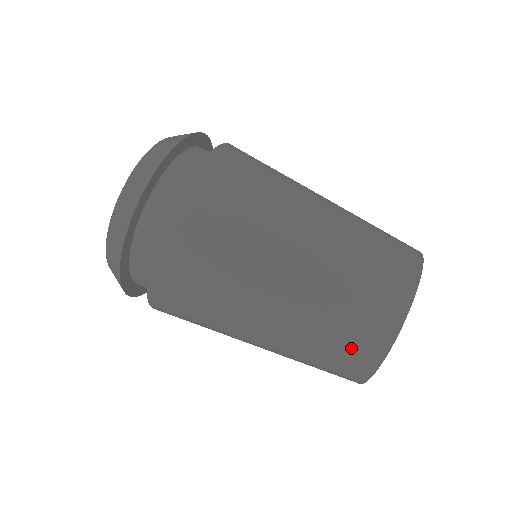
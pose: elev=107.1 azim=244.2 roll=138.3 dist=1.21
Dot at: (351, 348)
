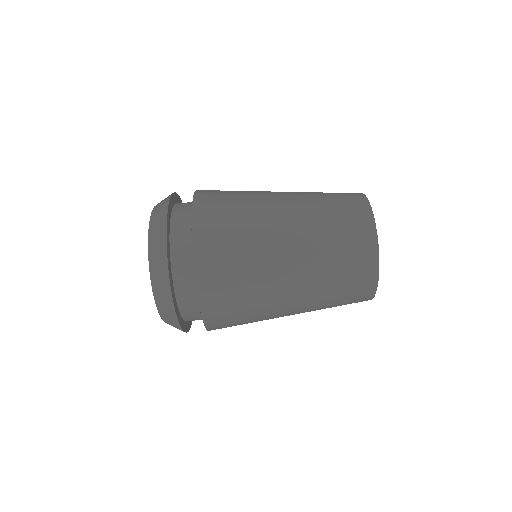
Dot at: (354, 286)
